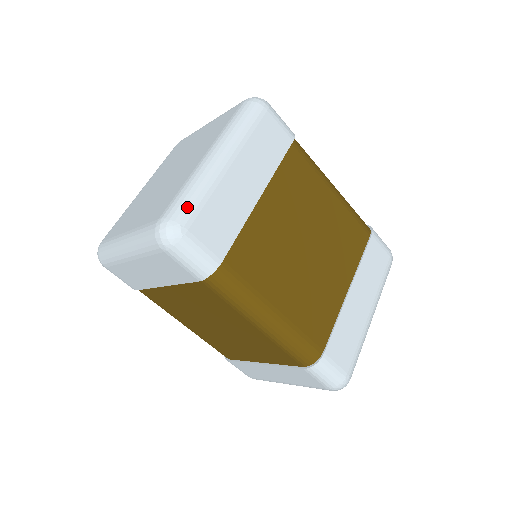
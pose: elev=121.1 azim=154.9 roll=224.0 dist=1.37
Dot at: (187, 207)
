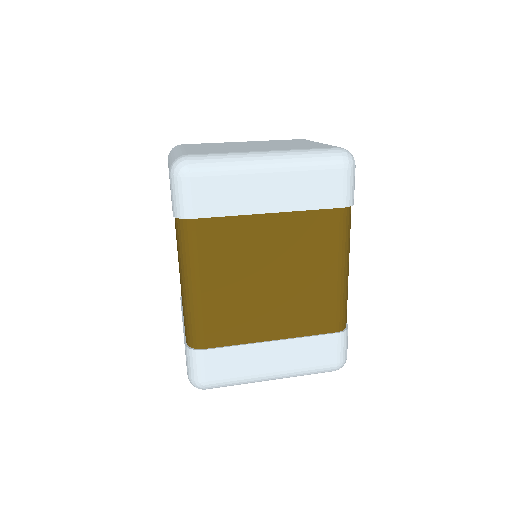
Dot at: (207, 165)
